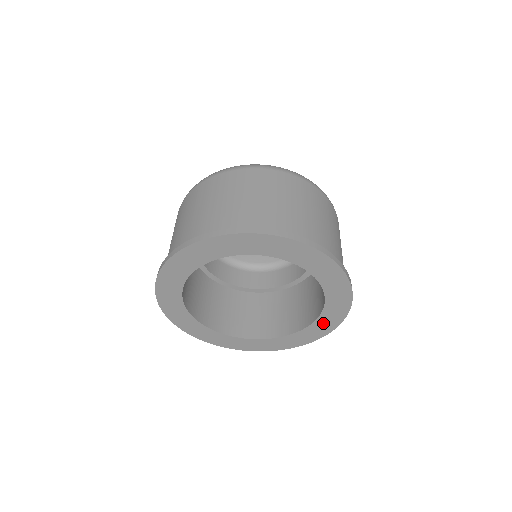
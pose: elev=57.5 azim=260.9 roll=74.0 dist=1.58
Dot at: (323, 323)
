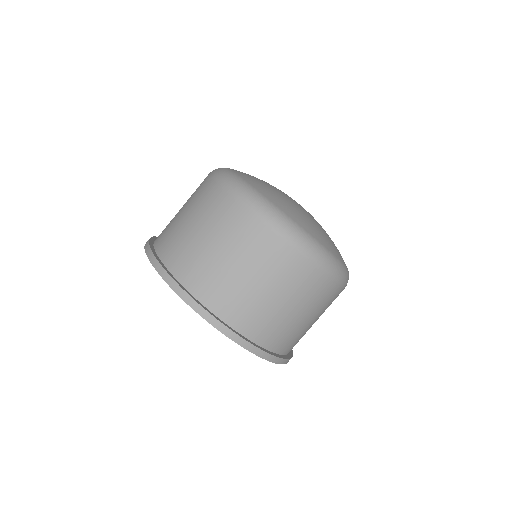
Dot at: occluded
